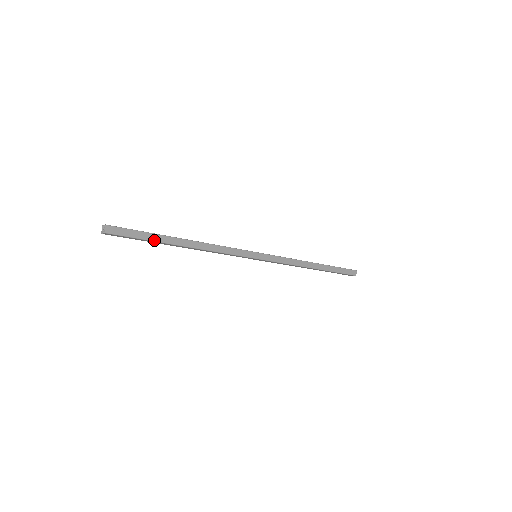
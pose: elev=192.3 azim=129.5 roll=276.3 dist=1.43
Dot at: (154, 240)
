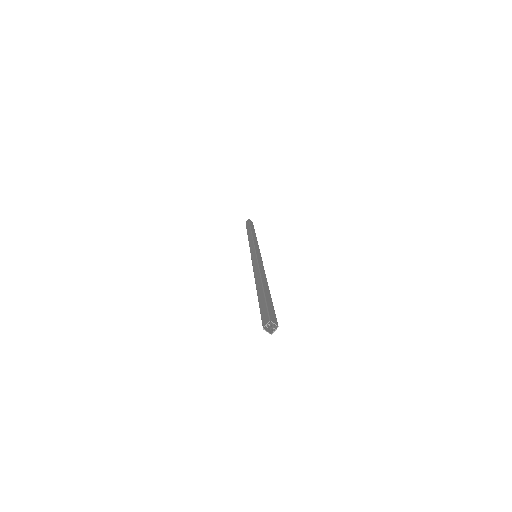
Dot at: (271, 299)
